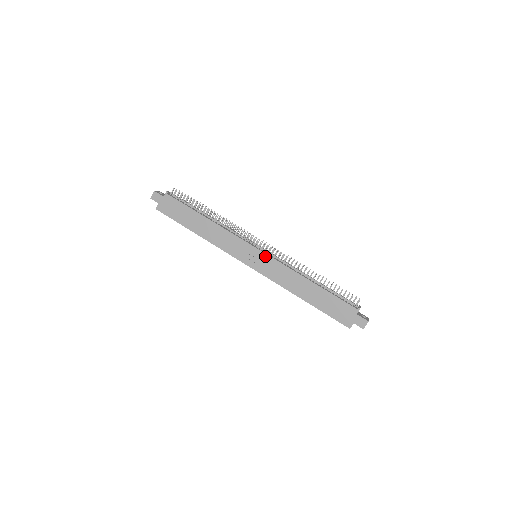
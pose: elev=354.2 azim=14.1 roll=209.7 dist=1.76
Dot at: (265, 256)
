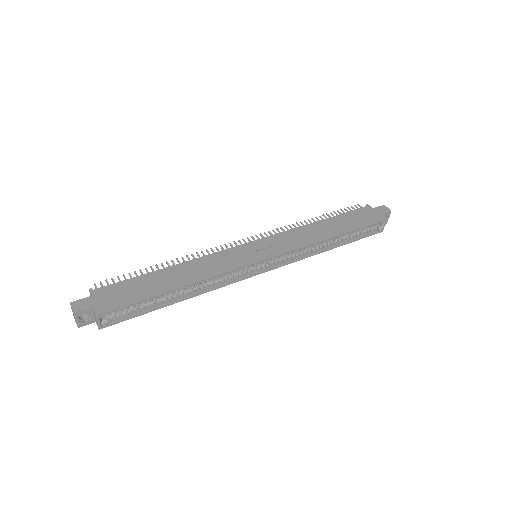
Dot at: (263, 240)
